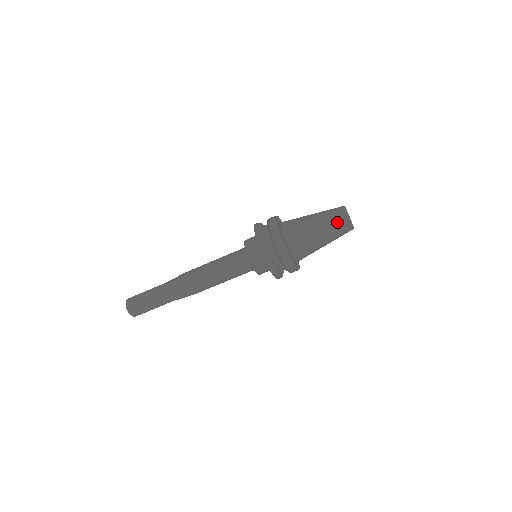
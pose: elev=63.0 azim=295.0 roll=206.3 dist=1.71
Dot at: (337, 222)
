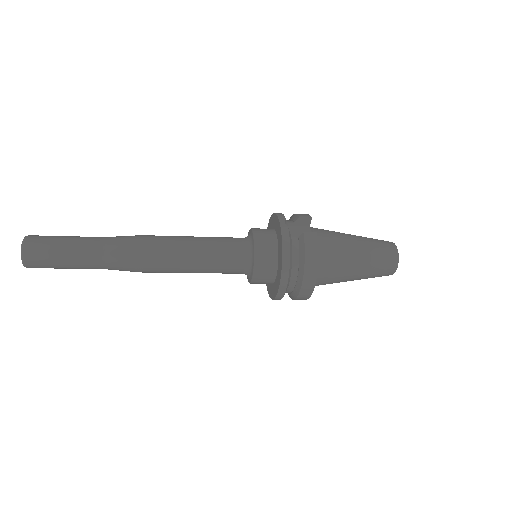
Dot at: (381, 272)
